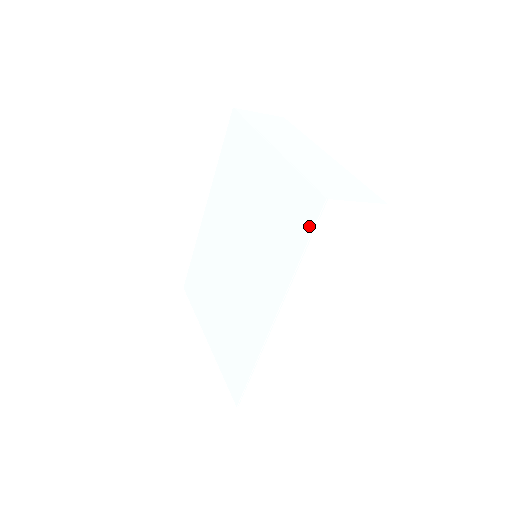
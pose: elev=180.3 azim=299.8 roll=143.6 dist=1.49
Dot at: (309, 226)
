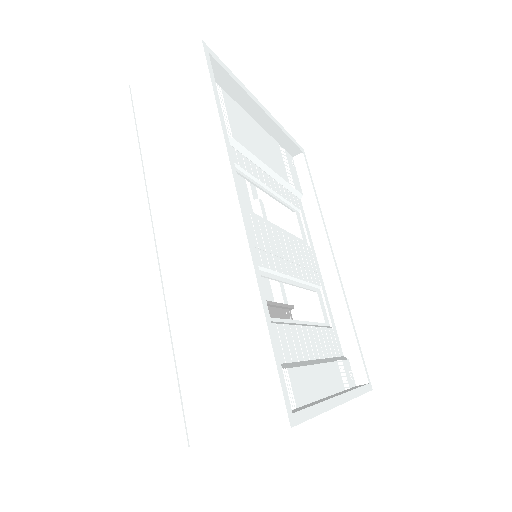
Dot at: occluded
